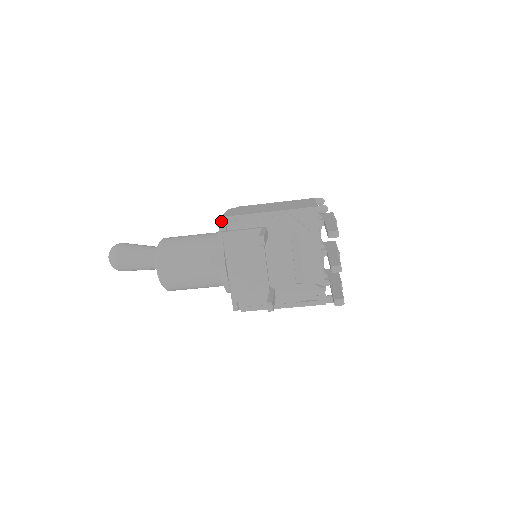
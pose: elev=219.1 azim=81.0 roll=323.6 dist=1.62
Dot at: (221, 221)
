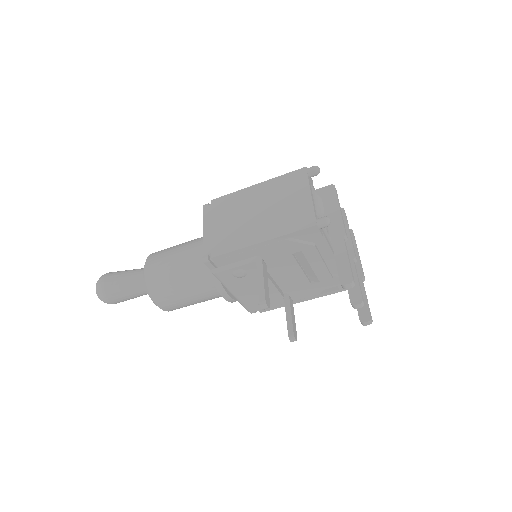
Dot at: (205, 263)
